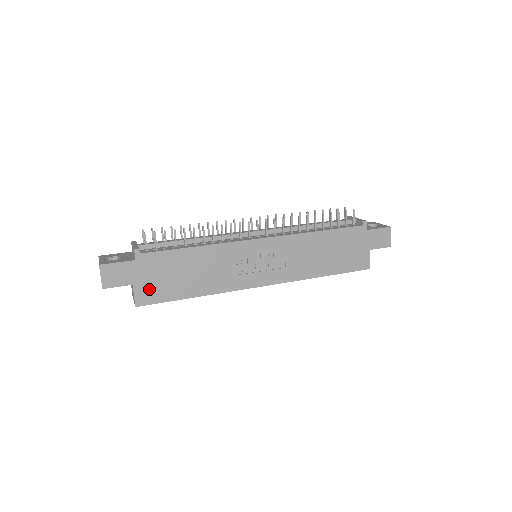
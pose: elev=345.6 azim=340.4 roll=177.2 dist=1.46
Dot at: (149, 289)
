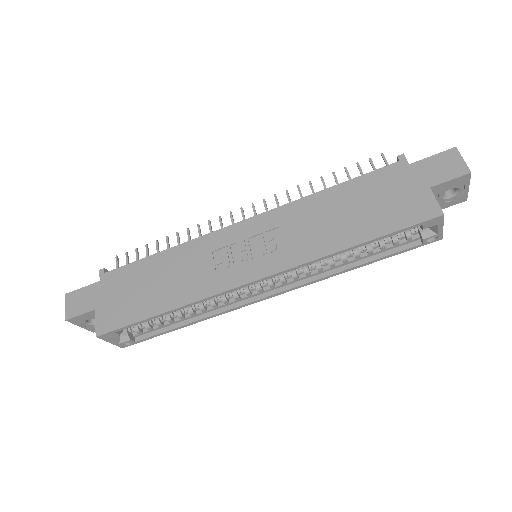
Dot at: (112, 312)
